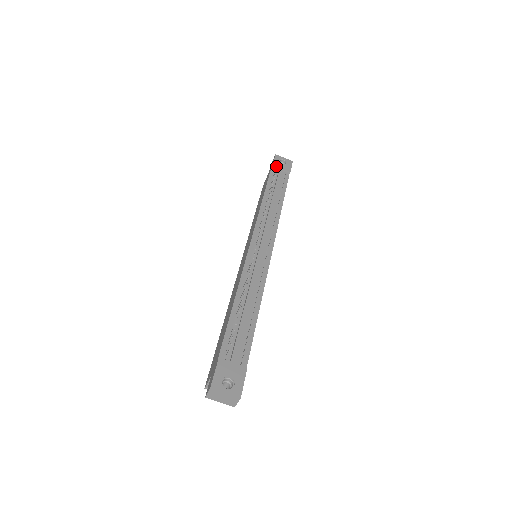
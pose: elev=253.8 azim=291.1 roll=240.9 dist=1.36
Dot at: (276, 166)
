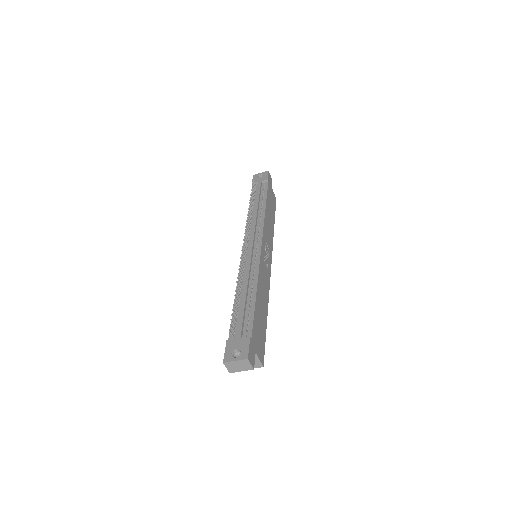
Dot at: occluded
